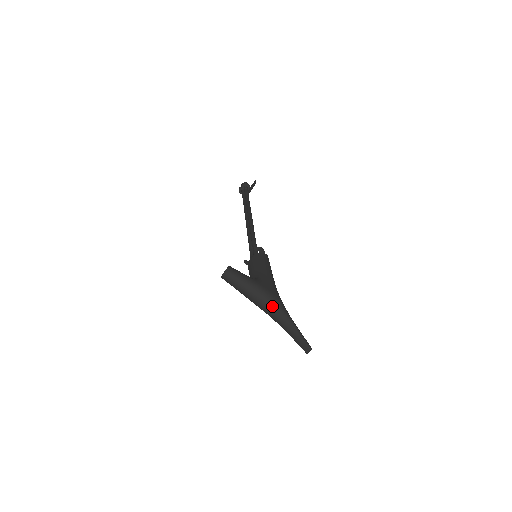
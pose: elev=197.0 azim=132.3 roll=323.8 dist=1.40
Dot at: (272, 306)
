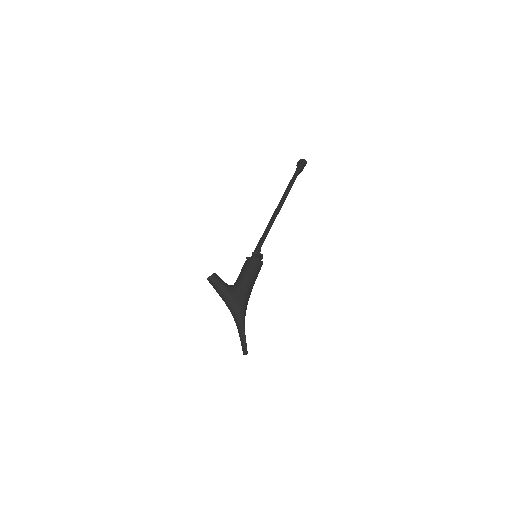
Dot at: (234, 313)
